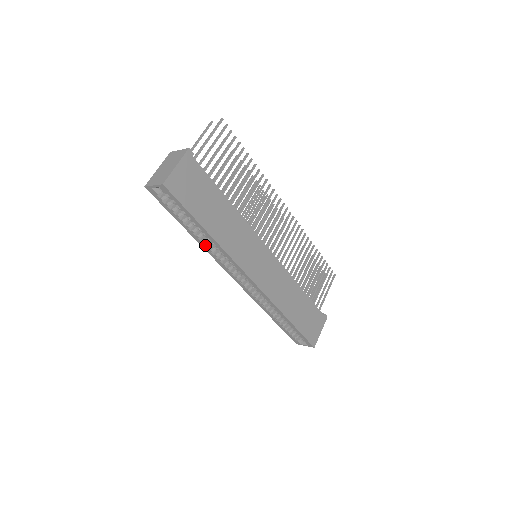
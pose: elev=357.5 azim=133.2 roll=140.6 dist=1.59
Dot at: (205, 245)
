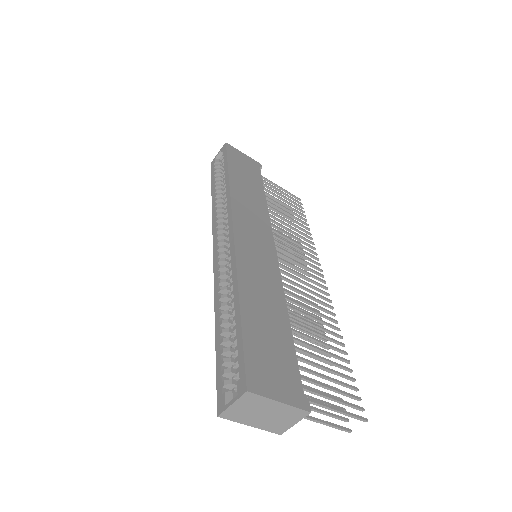
Dot at: (216, 204)
